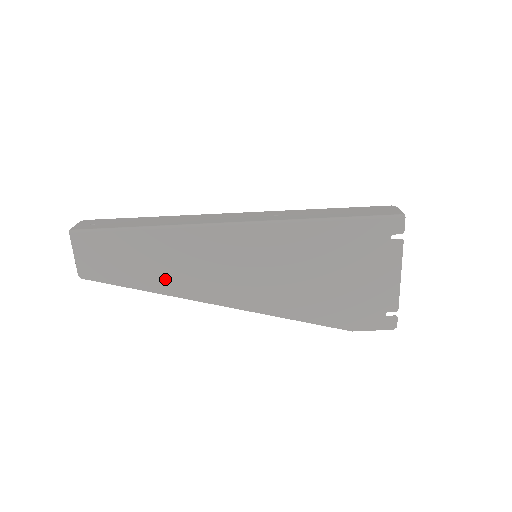
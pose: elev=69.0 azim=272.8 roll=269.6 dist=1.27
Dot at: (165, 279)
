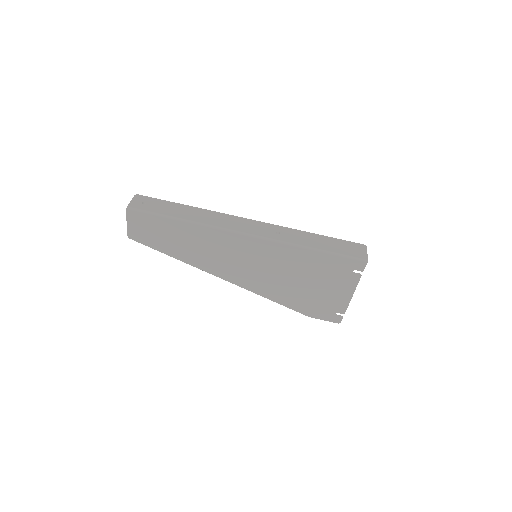
Dot at: (188, 254)
